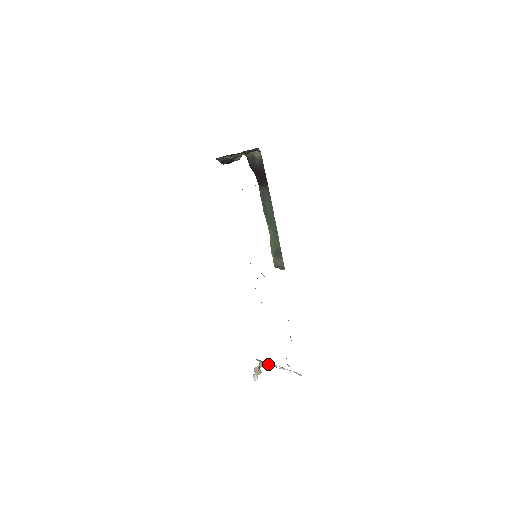
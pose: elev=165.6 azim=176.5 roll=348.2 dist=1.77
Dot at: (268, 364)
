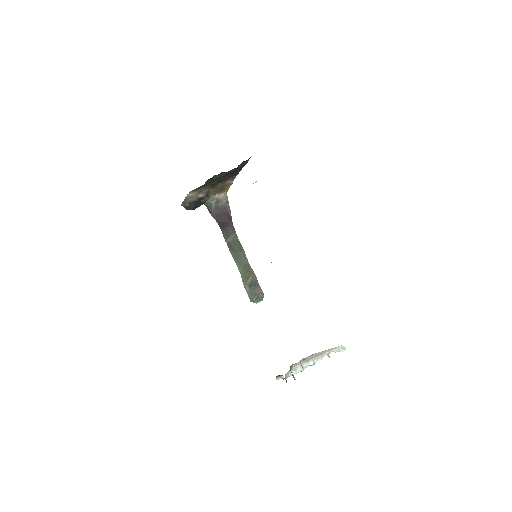
Dot at: (296, 370)
